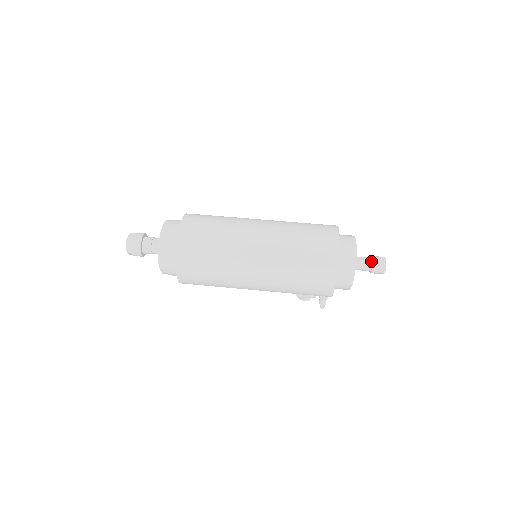
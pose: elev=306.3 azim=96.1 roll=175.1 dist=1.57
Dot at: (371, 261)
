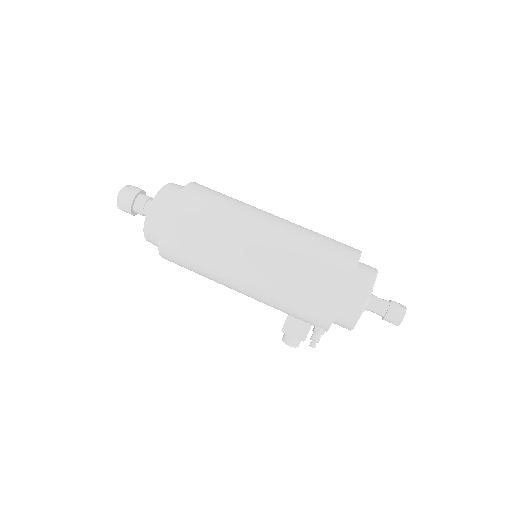
Dot at: (388, 302)
